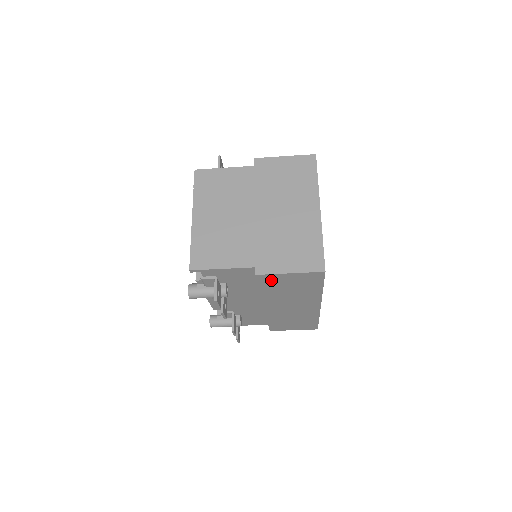
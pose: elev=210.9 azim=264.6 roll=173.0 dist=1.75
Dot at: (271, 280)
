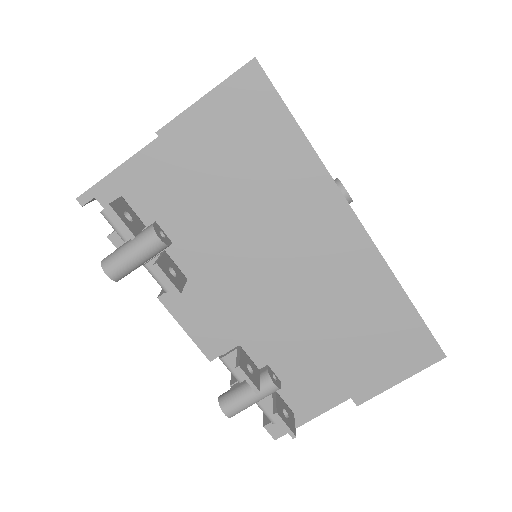
Dot at: (194, 143)
